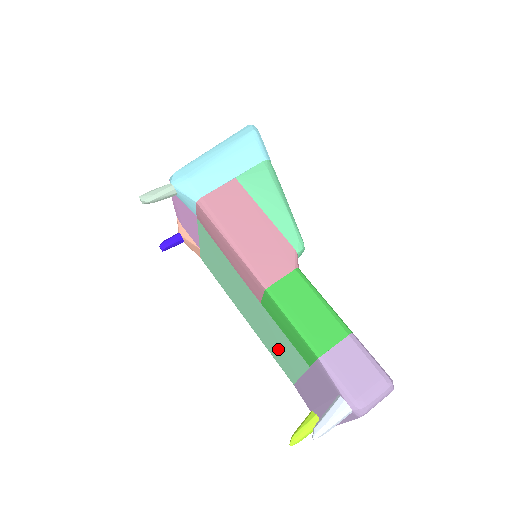
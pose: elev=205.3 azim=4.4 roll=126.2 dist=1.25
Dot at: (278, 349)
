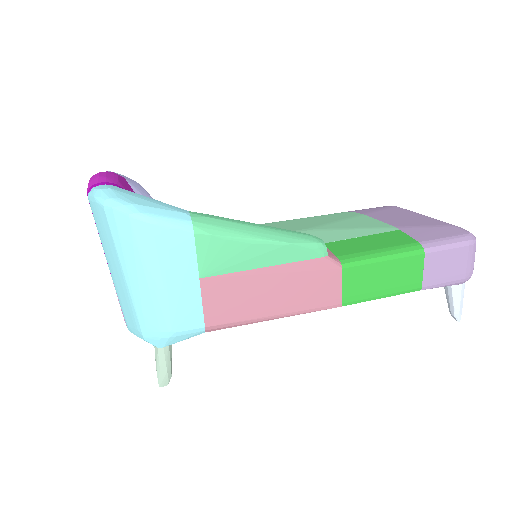
Dot at: occluded
